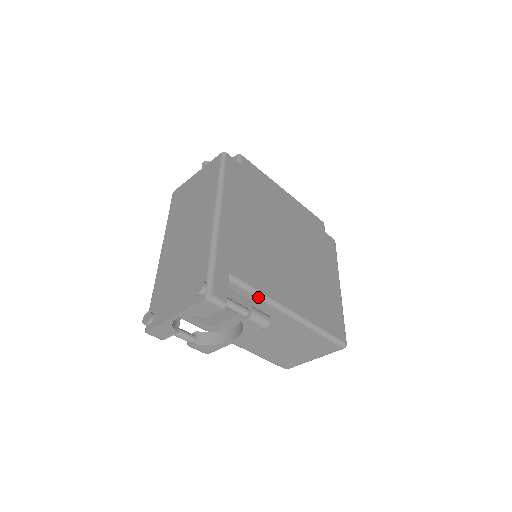
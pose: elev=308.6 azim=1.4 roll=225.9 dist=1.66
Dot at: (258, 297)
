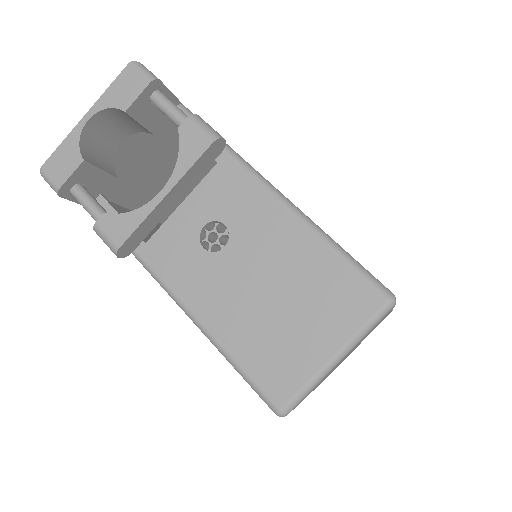
Dot at: occluded
